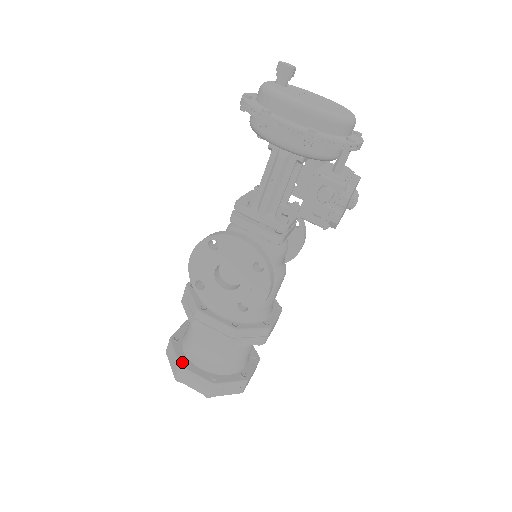
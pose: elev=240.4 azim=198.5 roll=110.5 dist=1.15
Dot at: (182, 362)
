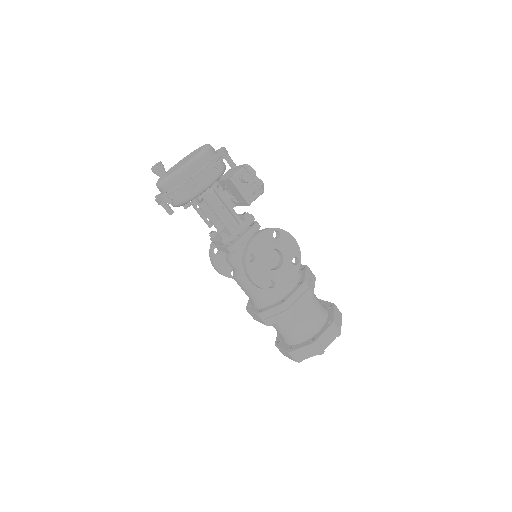
Dot at: (311, 342)
